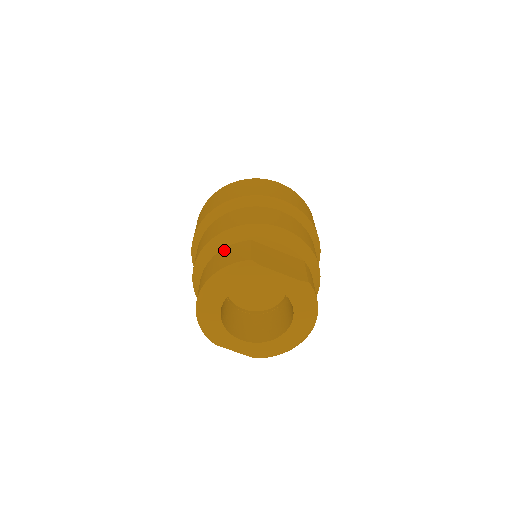
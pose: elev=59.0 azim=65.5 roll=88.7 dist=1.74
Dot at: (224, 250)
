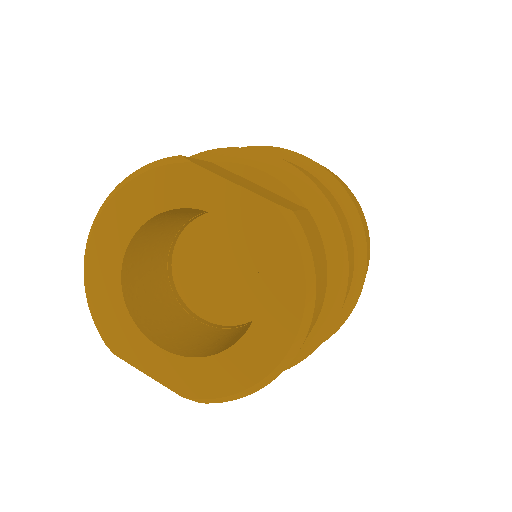
Dot at: occluded
